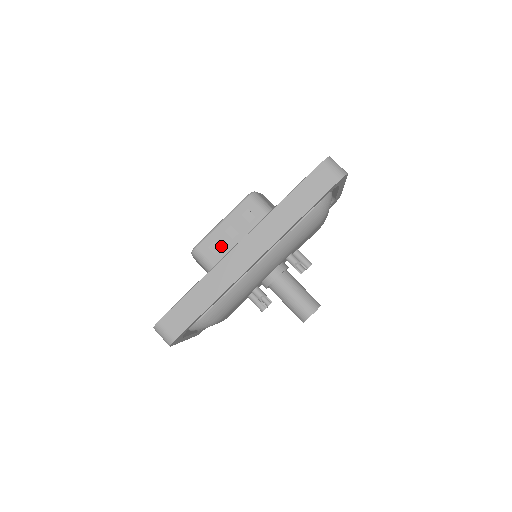
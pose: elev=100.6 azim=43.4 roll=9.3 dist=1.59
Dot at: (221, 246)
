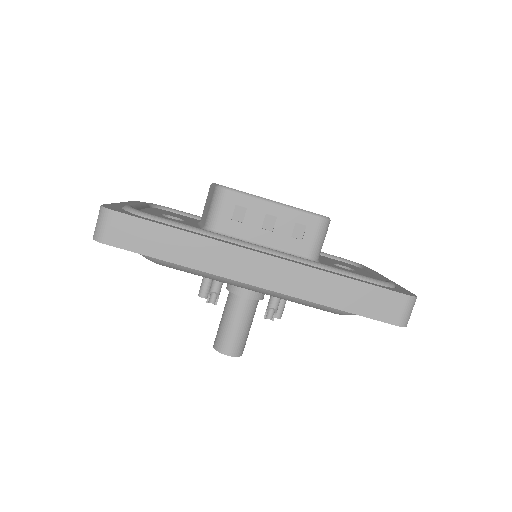
Dot at: (246, 219)
